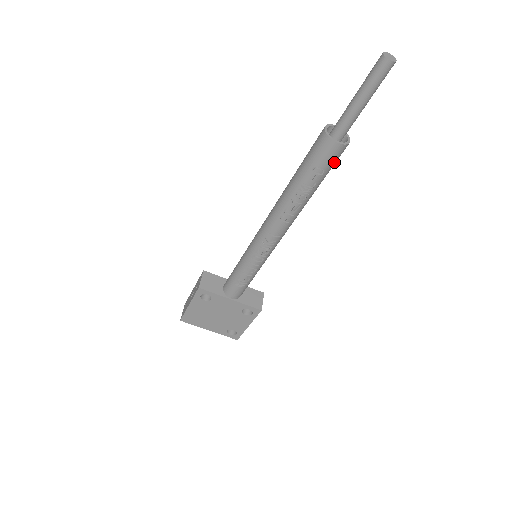
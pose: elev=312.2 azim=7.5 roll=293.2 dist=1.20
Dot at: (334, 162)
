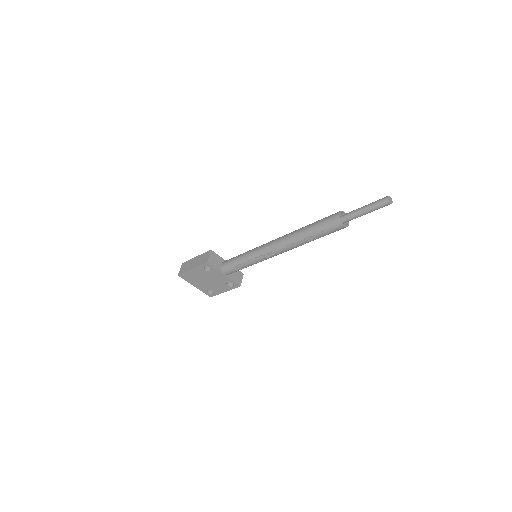
Dot at: (335, 231)
